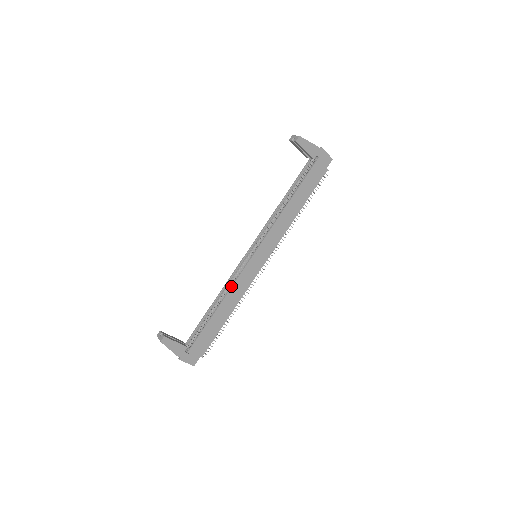
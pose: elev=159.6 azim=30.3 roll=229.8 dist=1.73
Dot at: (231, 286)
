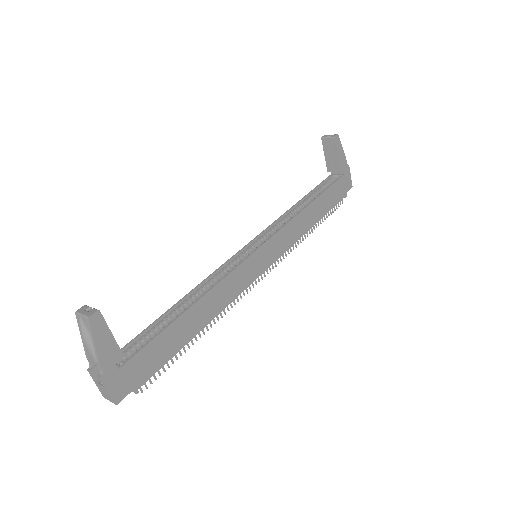
Dot at: (220, 279)
